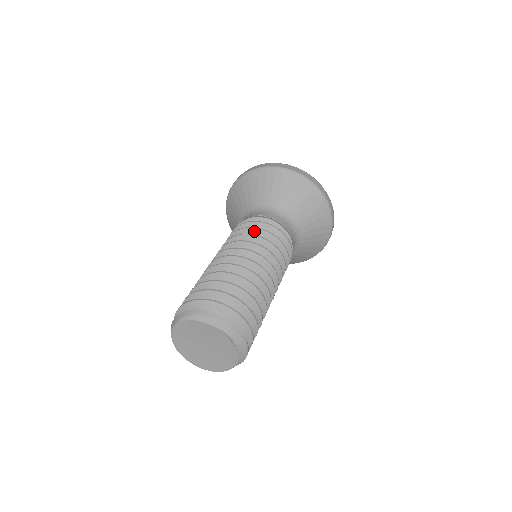
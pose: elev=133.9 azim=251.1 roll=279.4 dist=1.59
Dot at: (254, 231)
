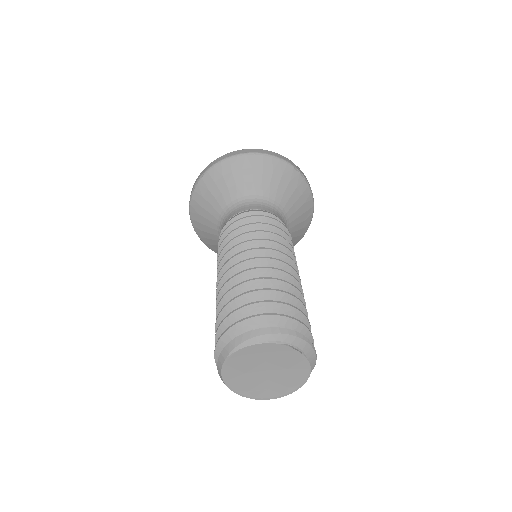
Dot at: (249, 228)
